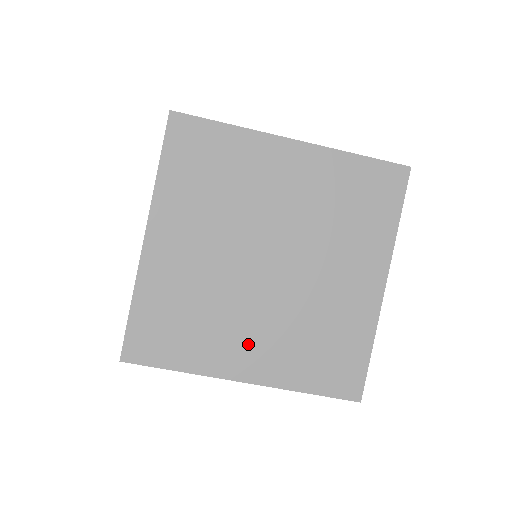
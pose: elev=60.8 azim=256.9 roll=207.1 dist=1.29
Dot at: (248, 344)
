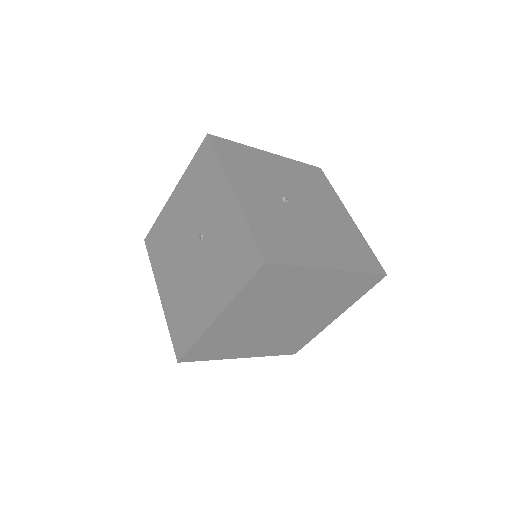
Dot at: (253, 346)
